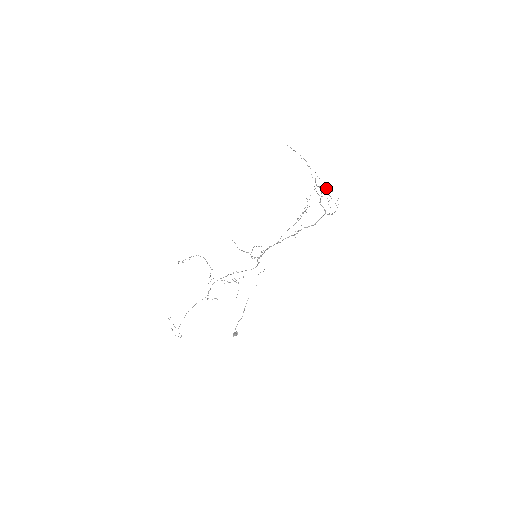
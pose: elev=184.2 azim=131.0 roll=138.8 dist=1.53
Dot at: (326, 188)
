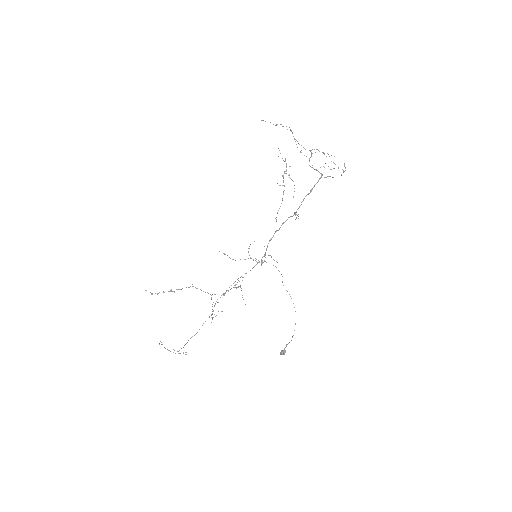
Dot at: (322, 152)
